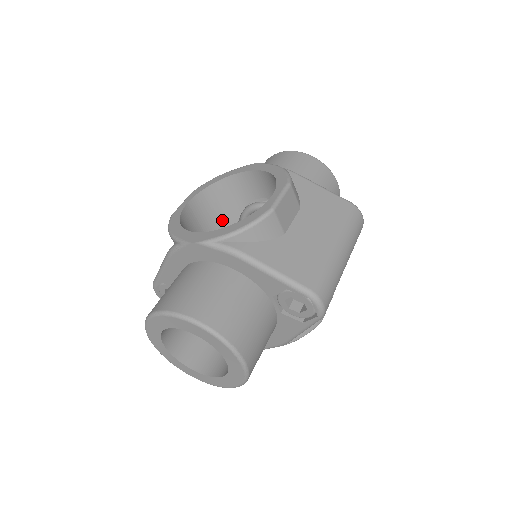
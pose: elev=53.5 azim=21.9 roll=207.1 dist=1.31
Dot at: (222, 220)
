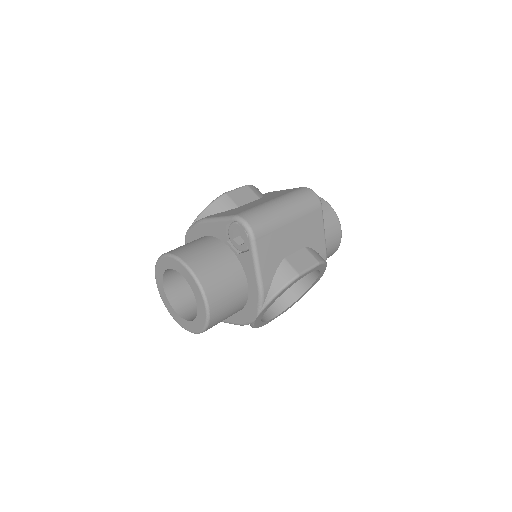
Dot at: occluded
